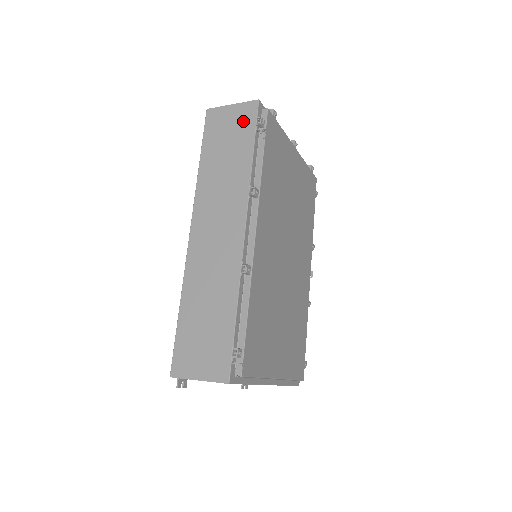
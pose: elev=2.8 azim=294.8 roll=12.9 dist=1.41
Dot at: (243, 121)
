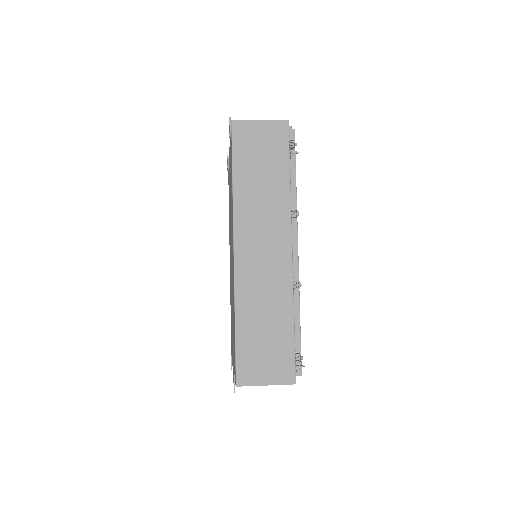
Dot at: (275, 141)
